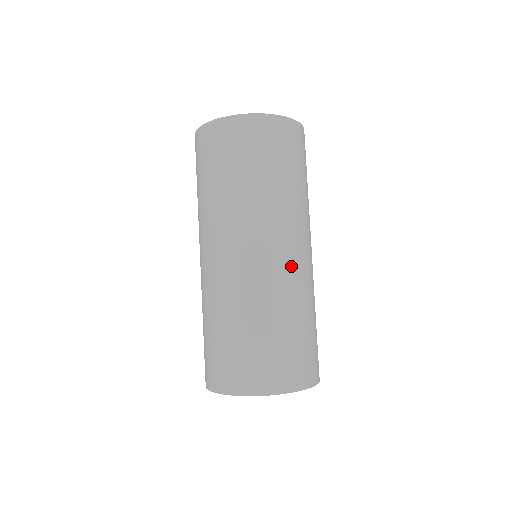
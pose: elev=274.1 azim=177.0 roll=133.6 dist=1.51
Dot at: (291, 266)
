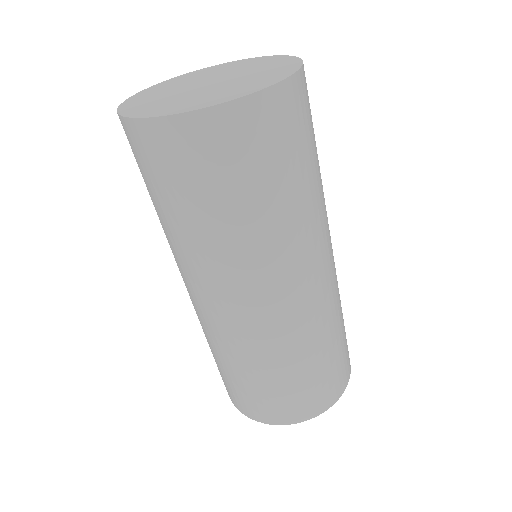
Dot at: (333, 272)
